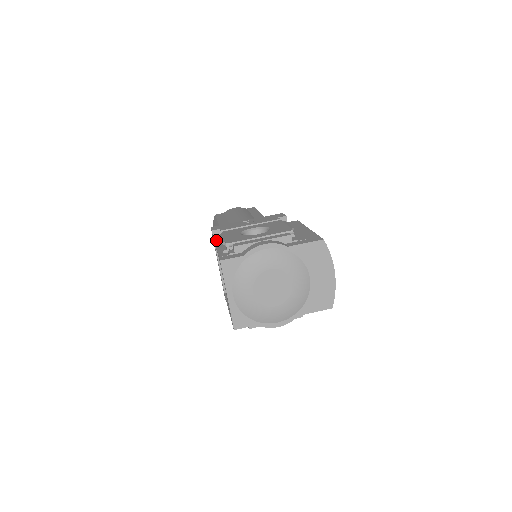
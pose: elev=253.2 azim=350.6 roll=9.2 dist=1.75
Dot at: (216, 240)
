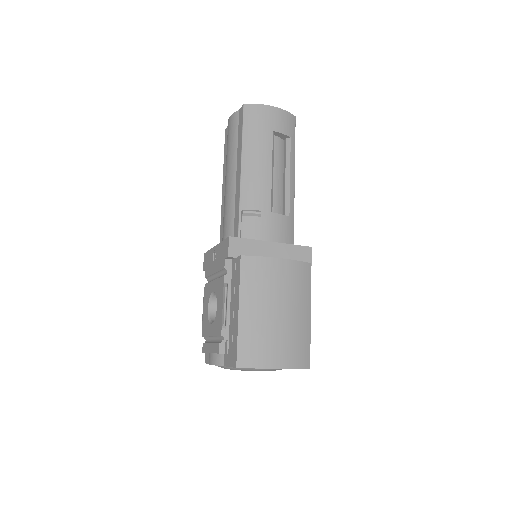
Dot at: occluded
